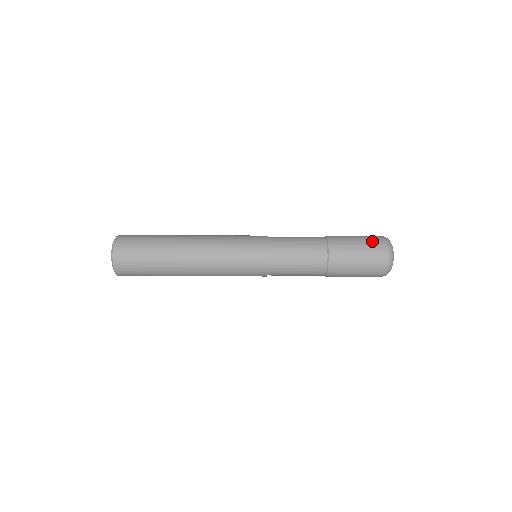
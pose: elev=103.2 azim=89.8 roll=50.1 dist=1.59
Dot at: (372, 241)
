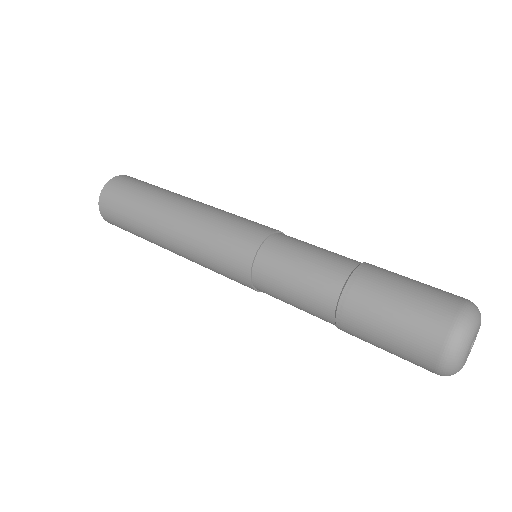
Dot at: occluded
